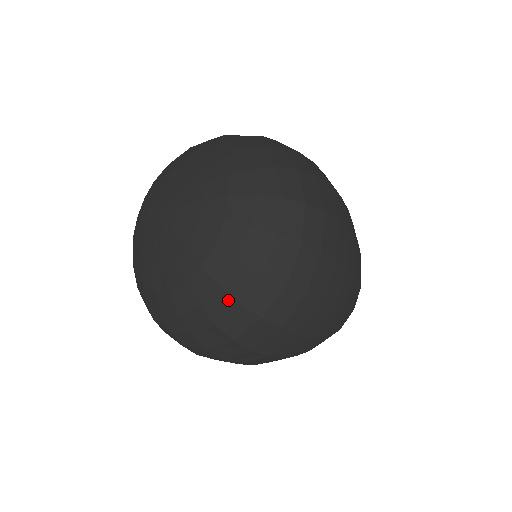
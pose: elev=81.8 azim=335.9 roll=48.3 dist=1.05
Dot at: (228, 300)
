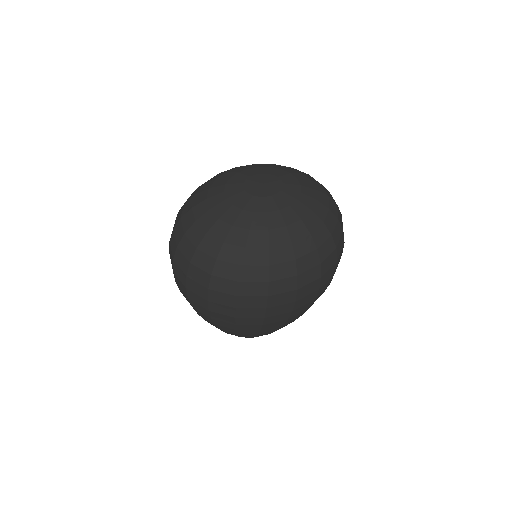
Dot at: (333, 203)
